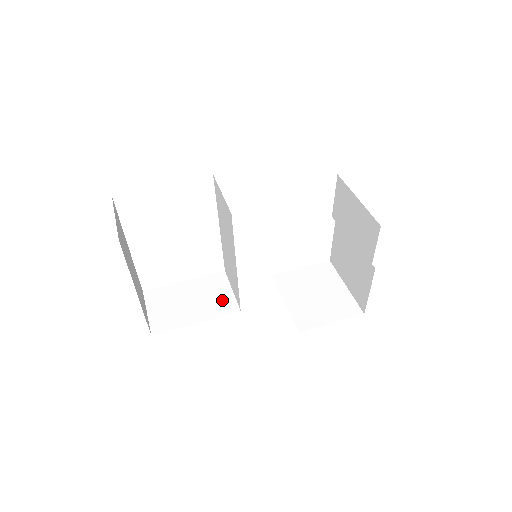
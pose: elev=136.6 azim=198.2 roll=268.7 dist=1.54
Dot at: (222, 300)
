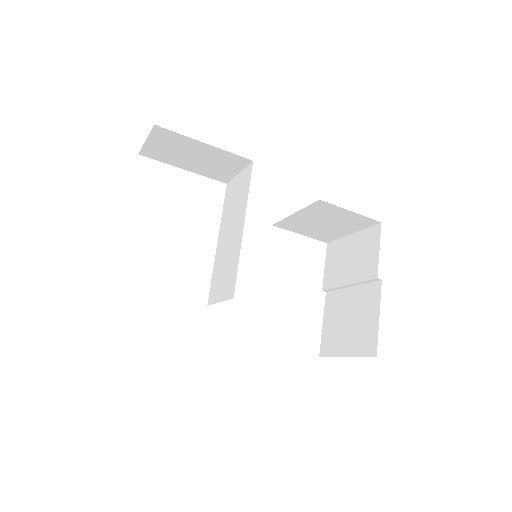
Dot at: occluded
